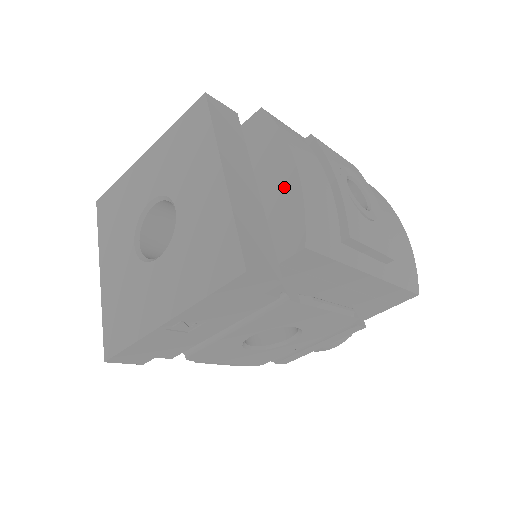
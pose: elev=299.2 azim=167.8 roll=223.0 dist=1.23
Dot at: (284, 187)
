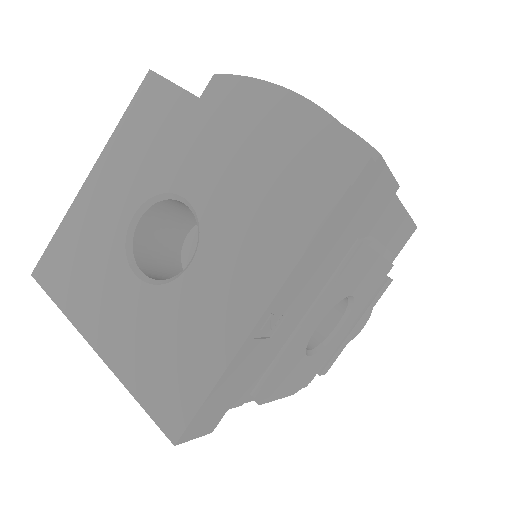
Dot at: (300, 122)
